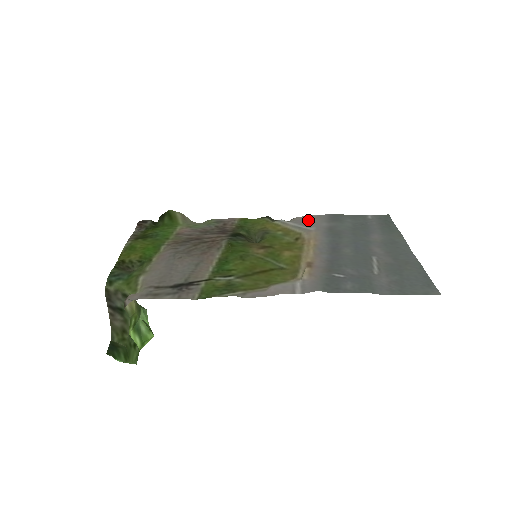
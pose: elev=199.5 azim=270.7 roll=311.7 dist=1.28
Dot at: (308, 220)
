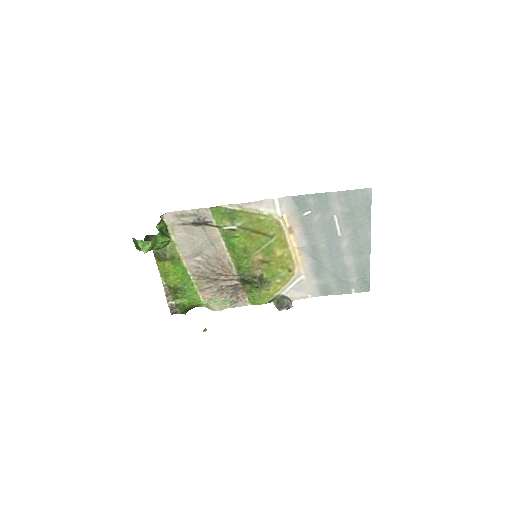
Dot at: (303, 290)
